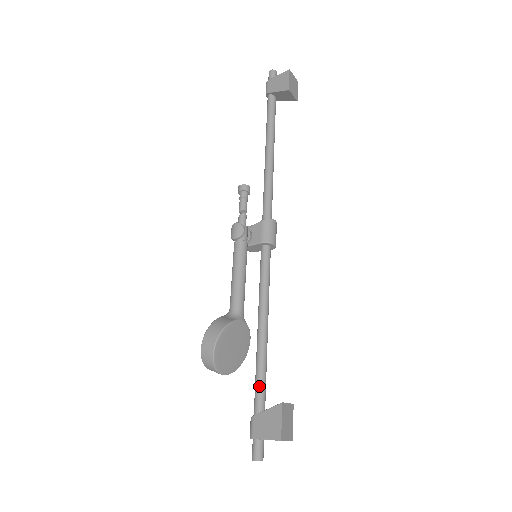
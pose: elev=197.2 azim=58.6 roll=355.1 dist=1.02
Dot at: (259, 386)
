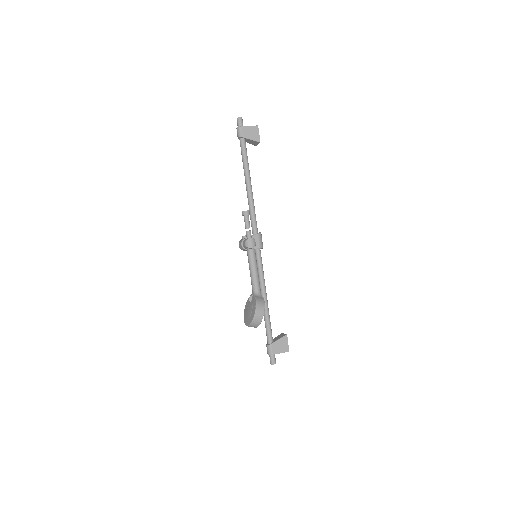
Dot at: (270, 329)
